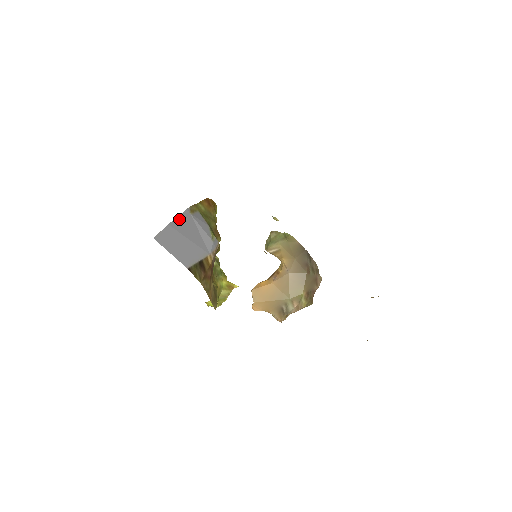
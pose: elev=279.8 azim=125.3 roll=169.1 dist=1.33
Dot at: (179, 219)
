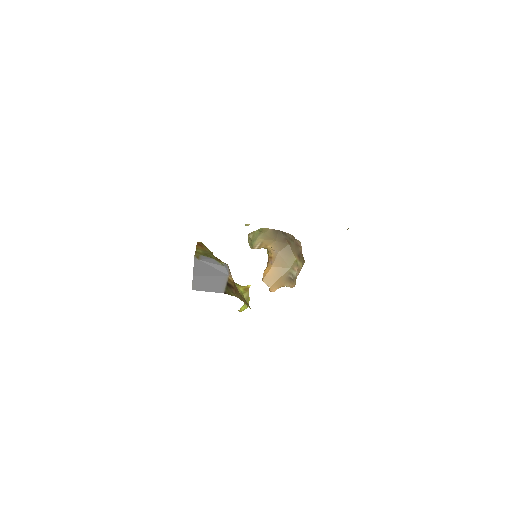
Dot at: (195, 268)
